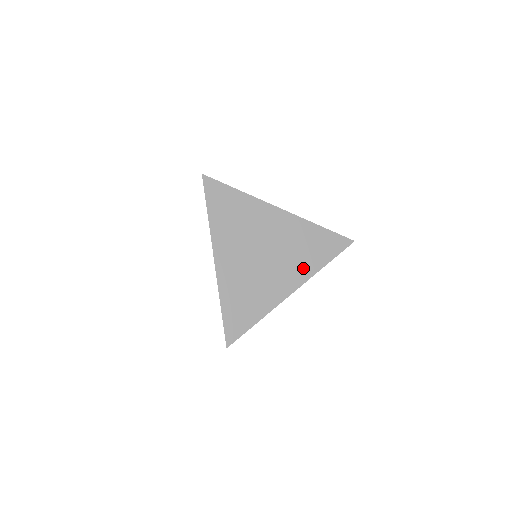
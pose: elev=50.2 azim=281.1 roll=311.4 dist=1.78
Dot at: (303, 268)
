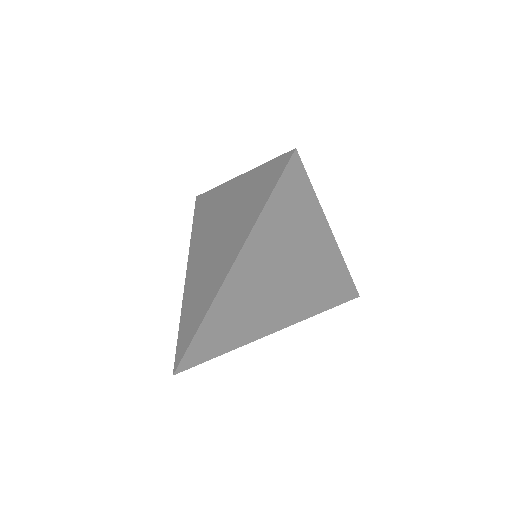
Dot at: (303, 309)
